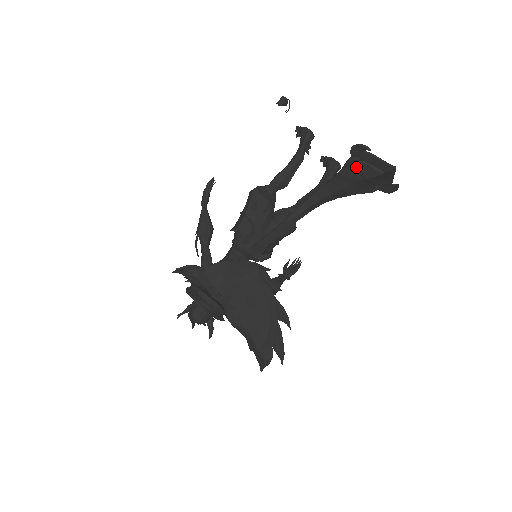
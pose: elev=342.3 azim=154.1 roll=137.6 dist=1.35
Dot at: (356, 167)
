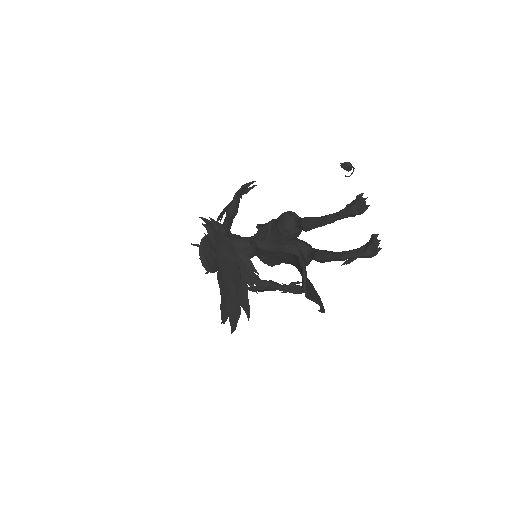
Dot at: (301, 266)
